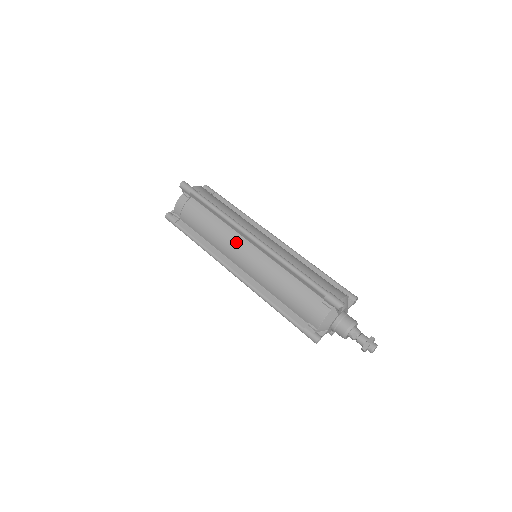
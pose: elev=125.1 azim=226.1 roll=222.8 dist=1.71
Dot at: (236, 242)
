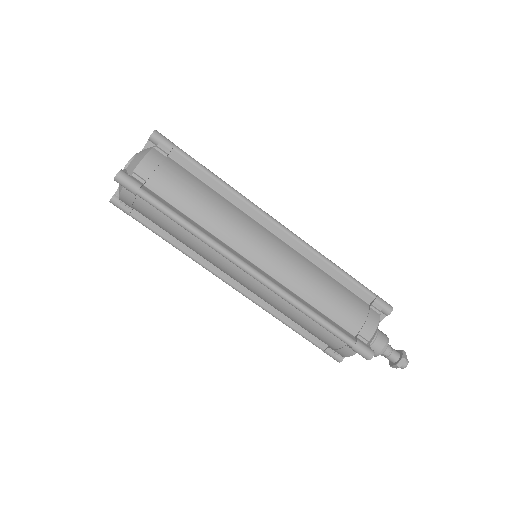
Dot at: (226, 265)
